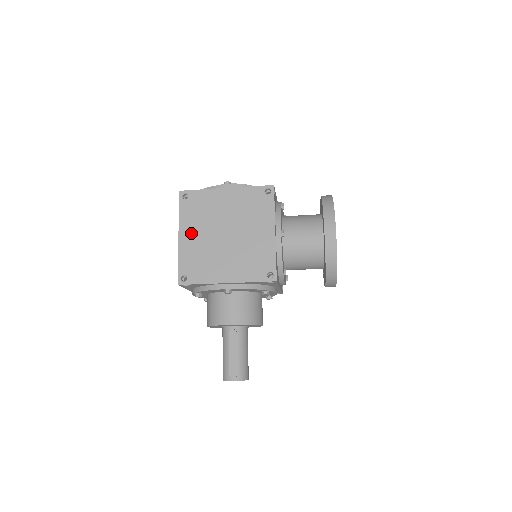
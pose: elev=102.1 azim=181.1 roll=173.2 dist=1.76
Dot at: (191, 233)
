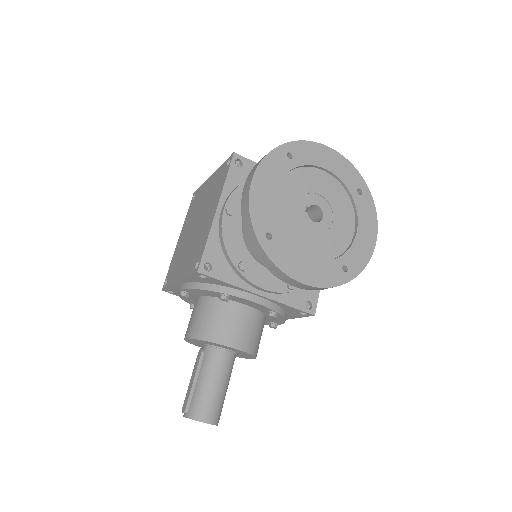
Dot at: (183, 233)
